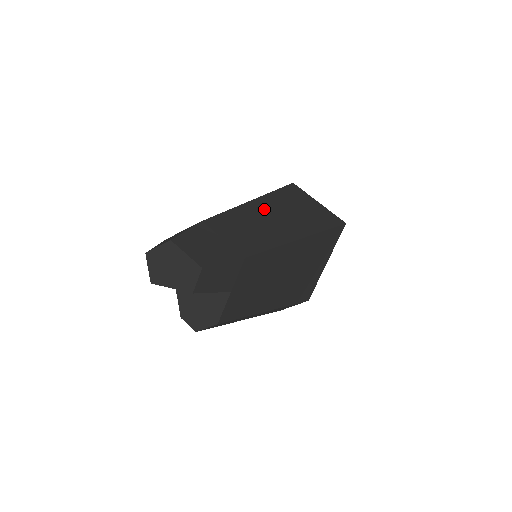
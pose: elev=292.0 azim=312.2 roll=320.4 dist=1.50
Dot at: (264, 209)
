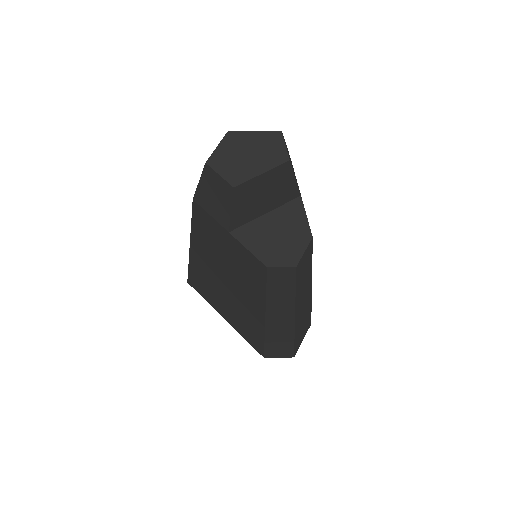
Dot at: occluded
